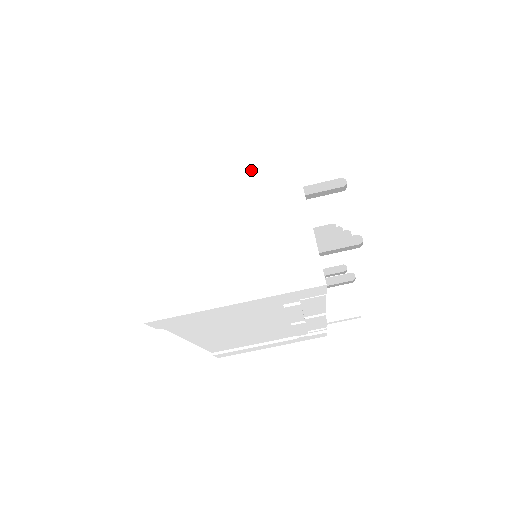
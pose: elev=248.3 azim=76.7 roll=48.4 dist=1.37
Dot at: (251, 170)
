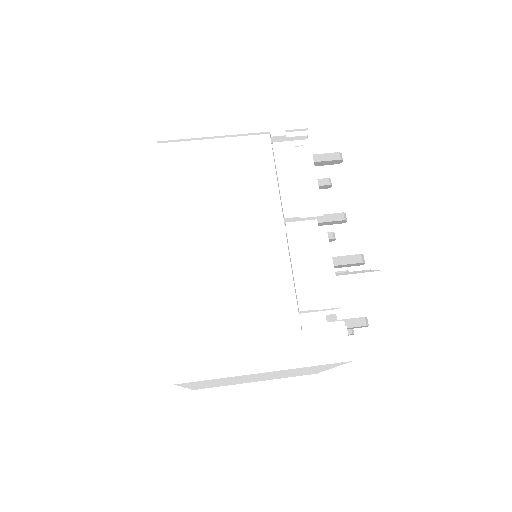
Dot at: occluded
